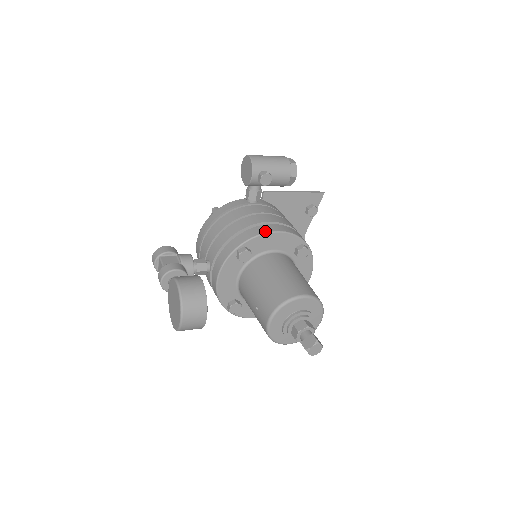
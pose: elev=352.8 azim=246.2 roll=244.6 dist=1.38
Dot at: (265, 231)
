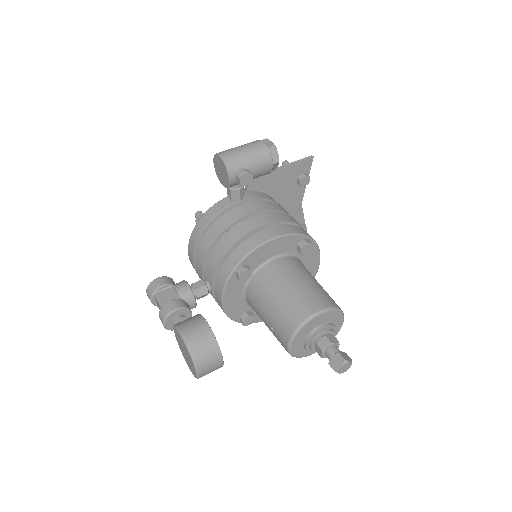
Dot at: (260, 242)
